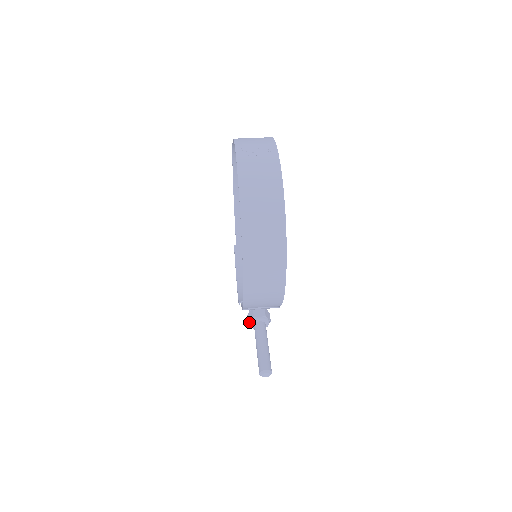
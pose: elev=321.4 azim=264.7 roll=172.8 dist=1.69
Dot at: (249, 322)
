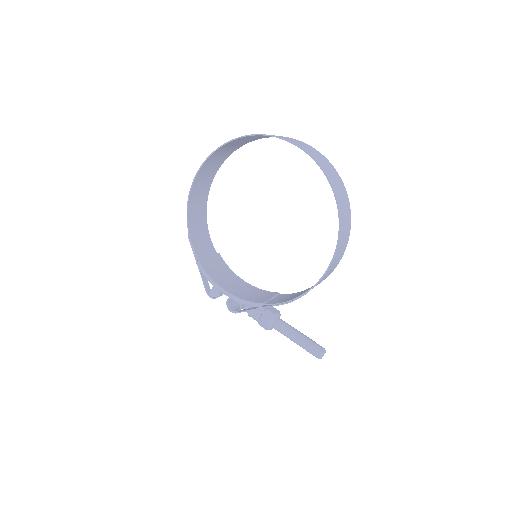
Dot at: (270, 323)
